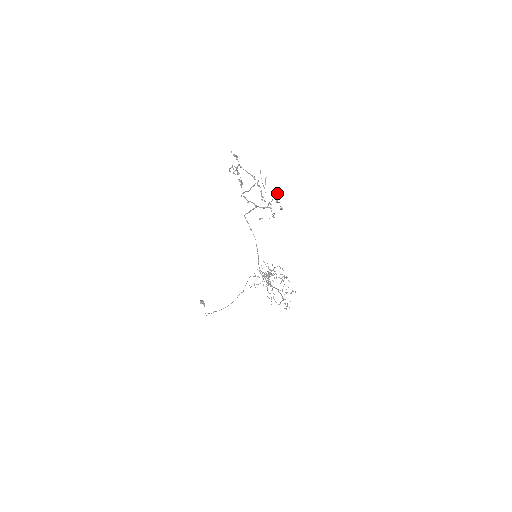
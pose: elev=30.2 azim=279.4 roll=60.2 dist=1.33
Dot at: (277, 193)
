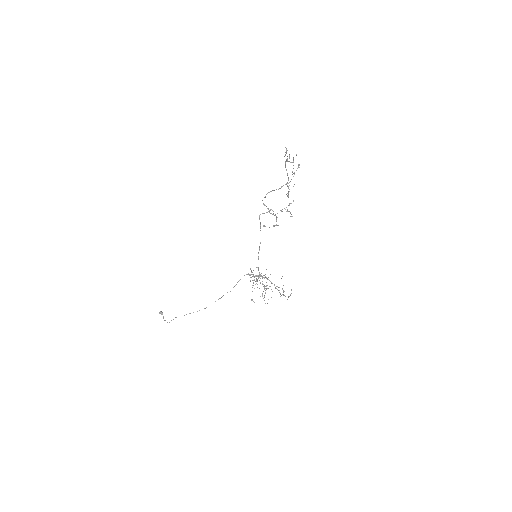
Dot at: occluded
